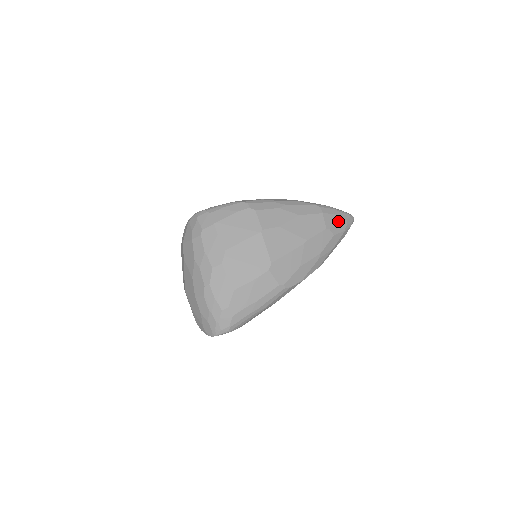
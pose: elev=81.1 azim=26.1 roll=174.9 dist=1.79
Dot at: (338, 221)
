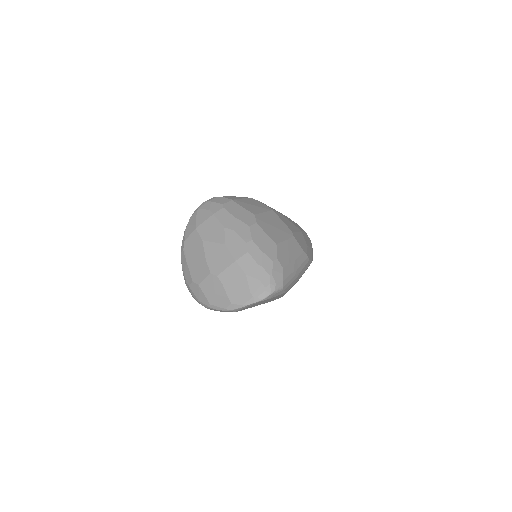
Dot at: occluded
